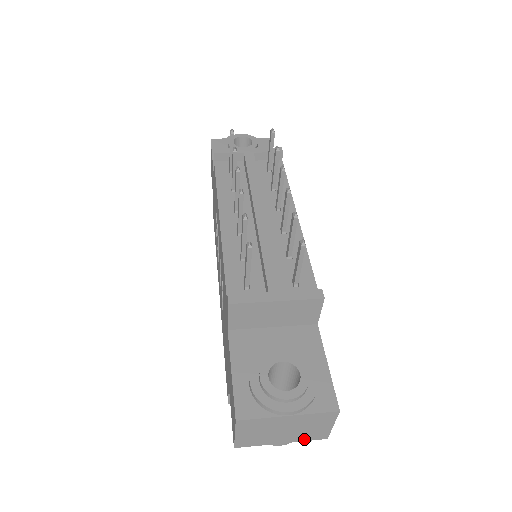
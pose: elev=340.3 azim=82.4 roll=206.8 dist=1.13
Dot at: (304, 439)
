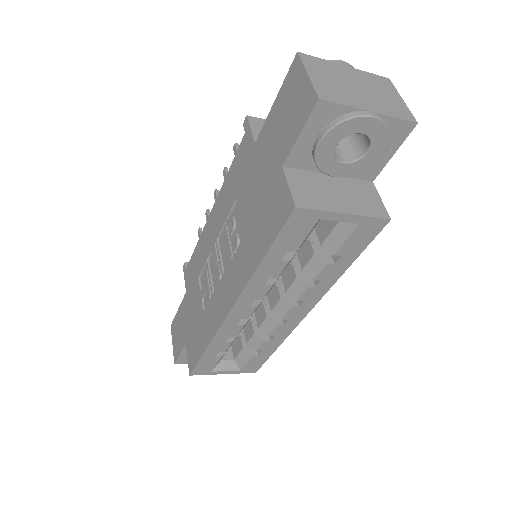
Dot at: (392, 114)
